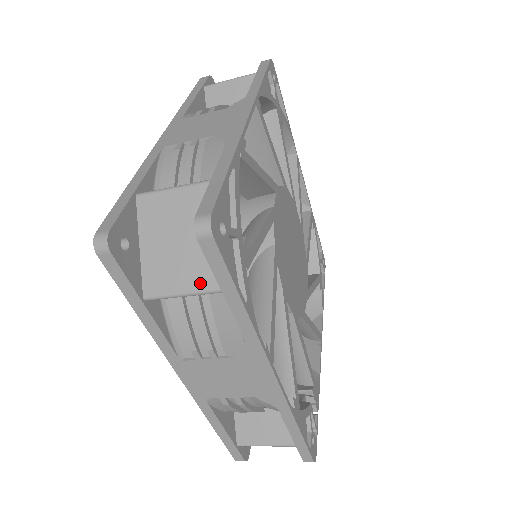
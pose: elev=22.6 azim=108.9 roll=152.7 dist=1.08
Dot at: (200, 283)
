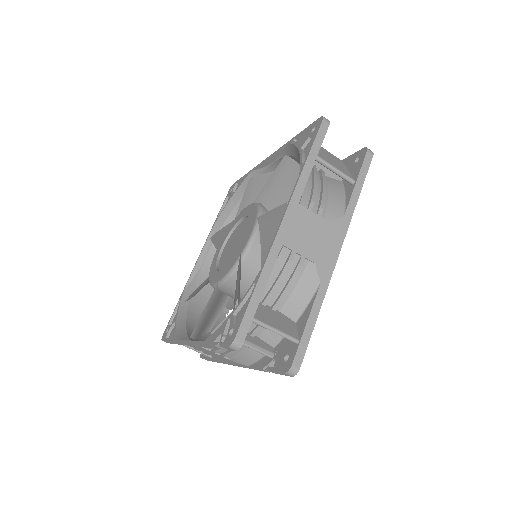
Dot at: (344, 172)
